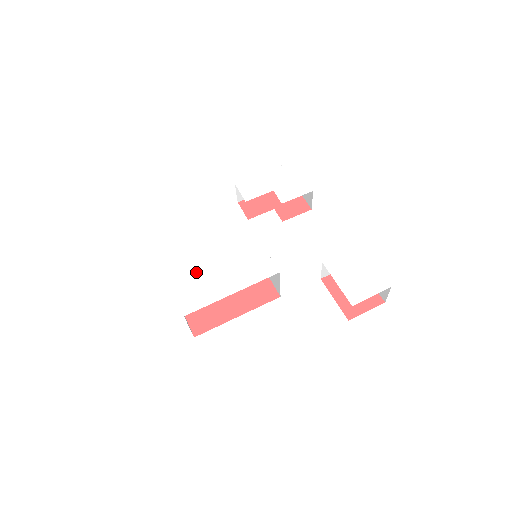
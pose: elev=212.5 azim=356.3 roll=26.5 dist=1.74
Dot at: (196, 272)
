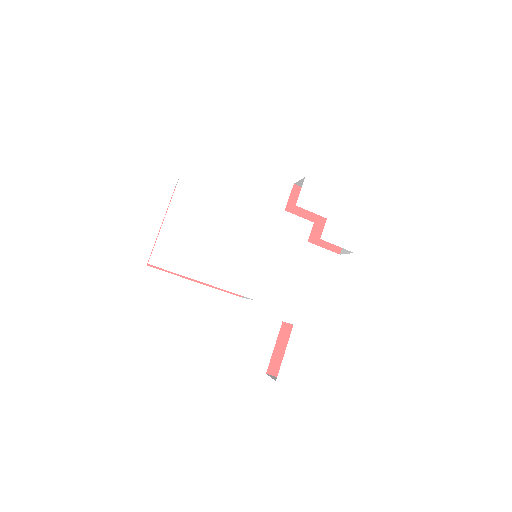
Dot at: (194, 232)
